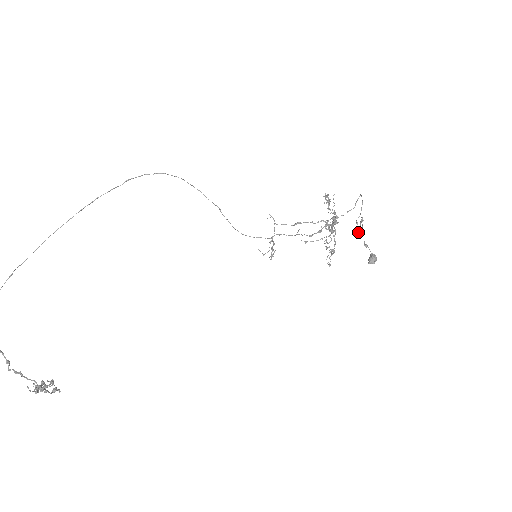
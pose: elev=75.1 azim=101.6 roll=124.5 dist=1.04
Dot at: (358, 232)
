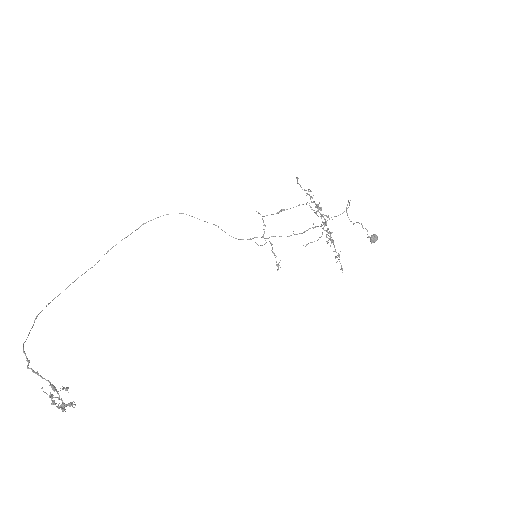
Dot at: occluded
